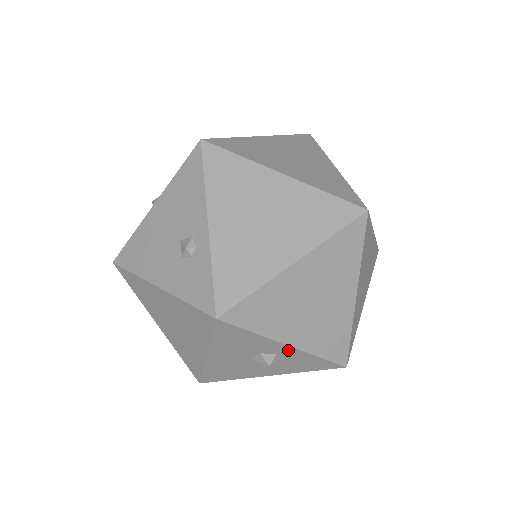
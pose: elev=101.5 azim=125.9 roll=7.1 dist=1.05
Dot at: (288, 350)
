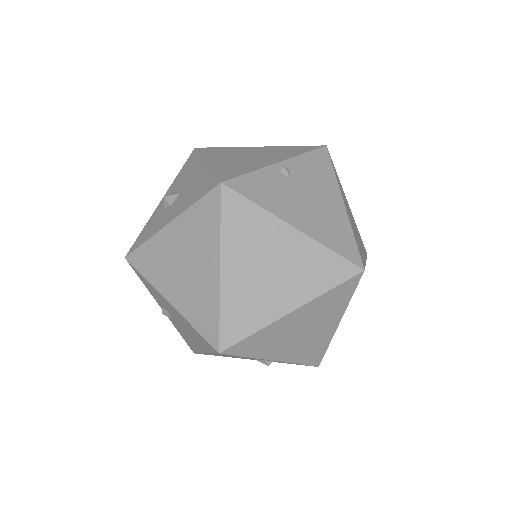
Dot at: occluded
